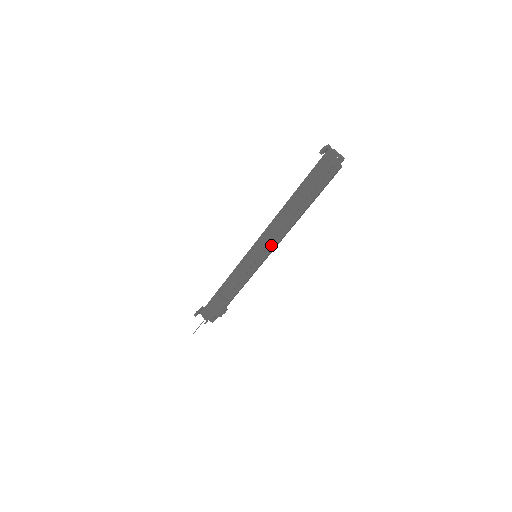
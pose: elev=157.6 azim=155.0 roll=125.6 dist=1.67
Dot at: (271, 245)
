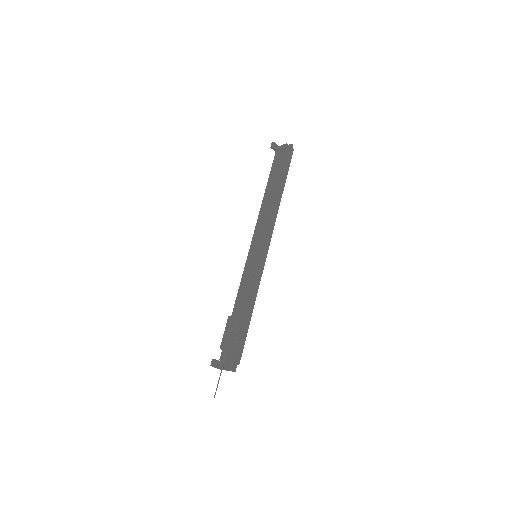
Dot at: (264, 234)
